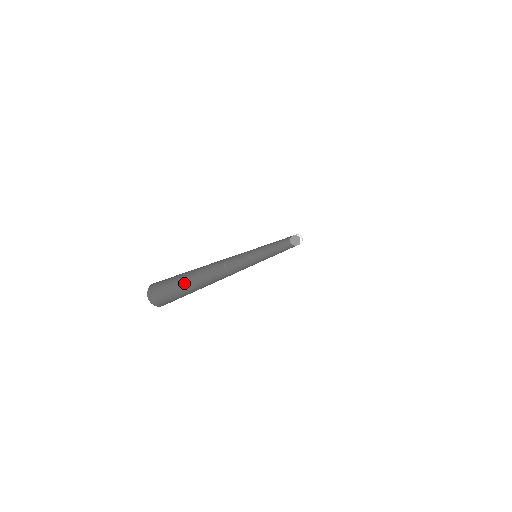
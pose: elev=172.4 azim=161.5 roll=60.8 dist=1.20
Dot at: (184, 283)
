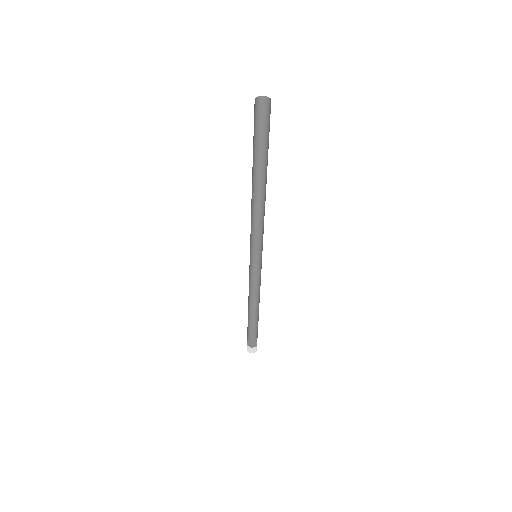
Dot at: occluded
